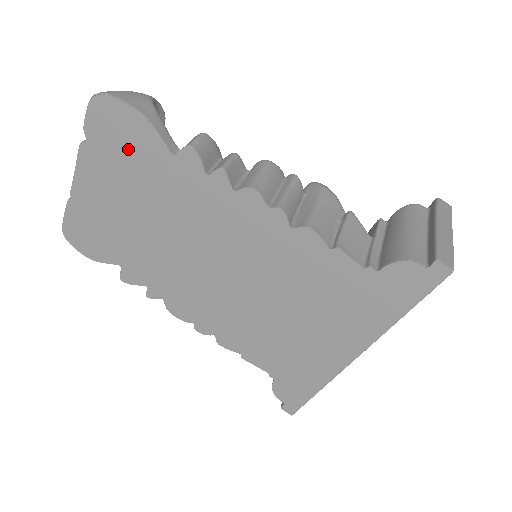
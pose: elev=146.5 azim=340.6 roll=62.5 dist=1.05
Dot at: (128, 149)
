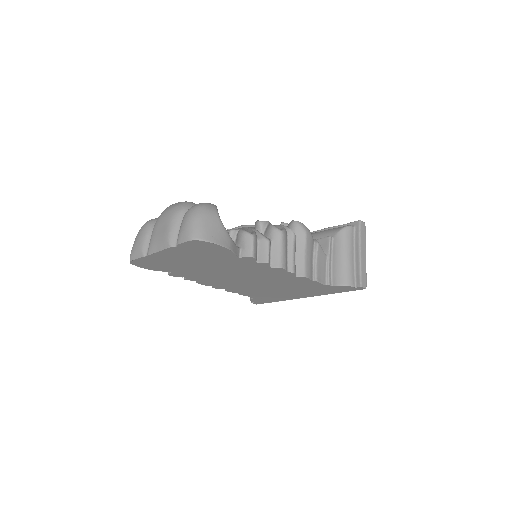
Dot at: (208, 253)
